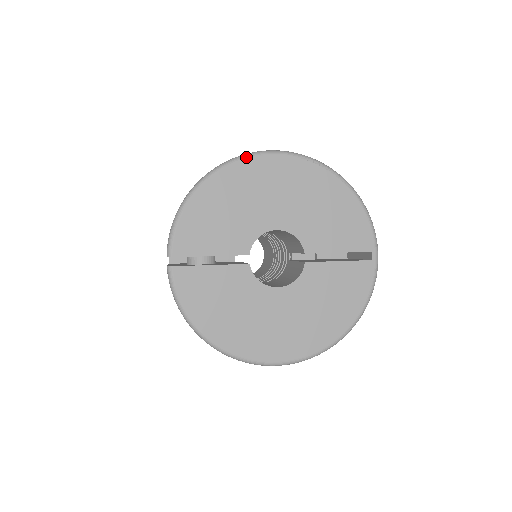
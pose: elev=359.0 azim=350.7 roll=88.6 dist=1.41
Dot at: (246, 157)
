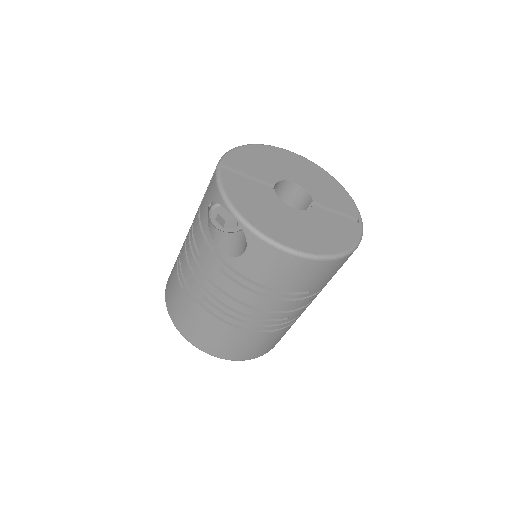
Dot at: (278, 147)
